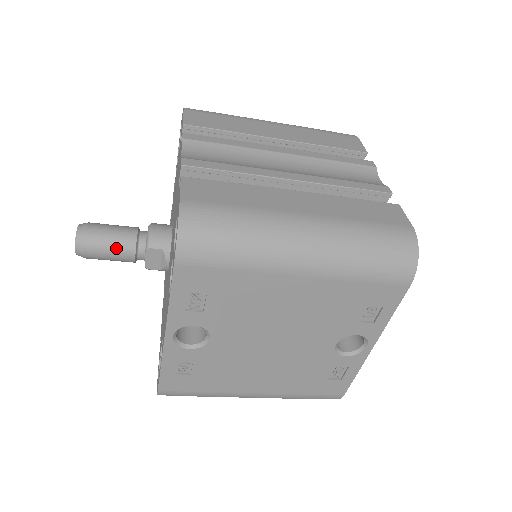
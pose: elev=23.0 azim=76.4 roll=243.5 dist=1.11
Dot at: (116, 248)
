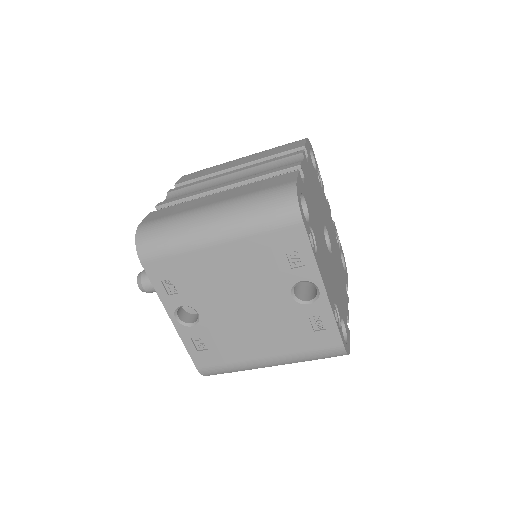
Dot at: occluded
